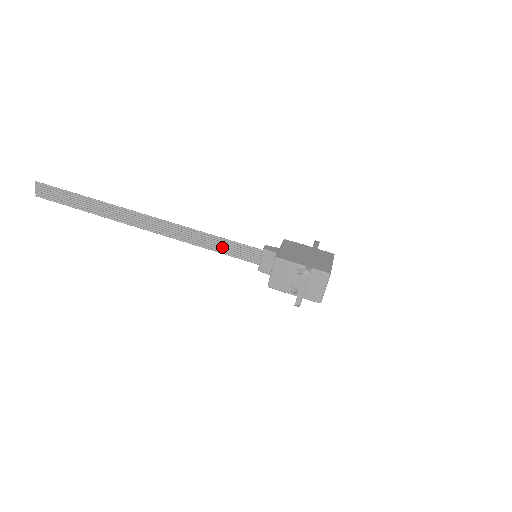
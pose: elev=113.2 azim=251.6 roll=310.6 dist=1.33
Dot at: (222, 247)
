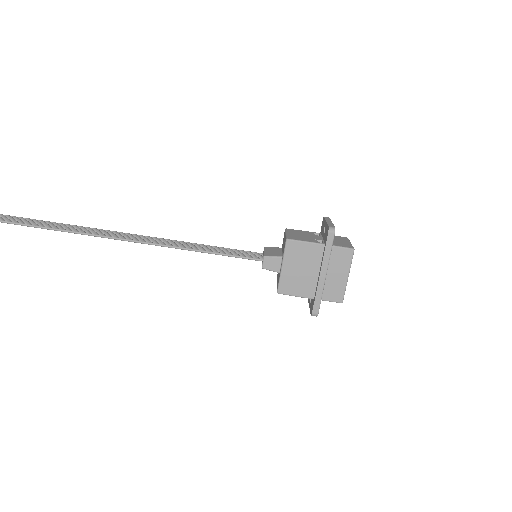
Dot at: occluded
